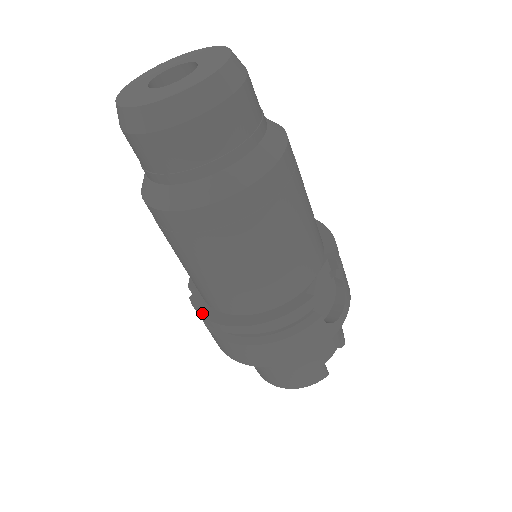
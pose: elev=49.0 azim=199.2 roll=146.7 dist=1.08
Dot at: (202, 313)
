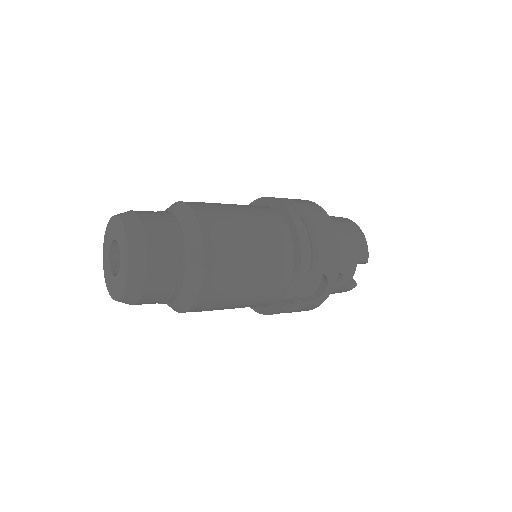
Dot at: occluded
